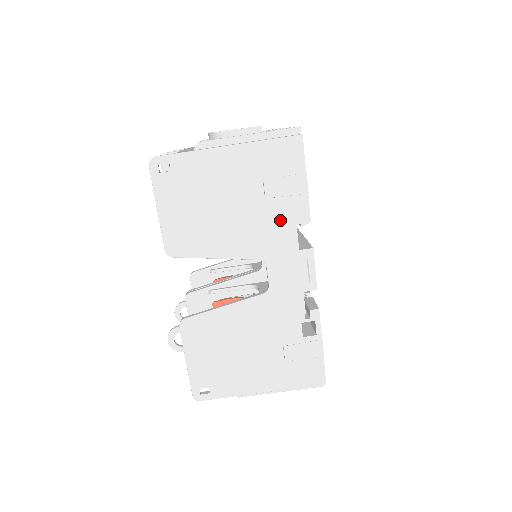
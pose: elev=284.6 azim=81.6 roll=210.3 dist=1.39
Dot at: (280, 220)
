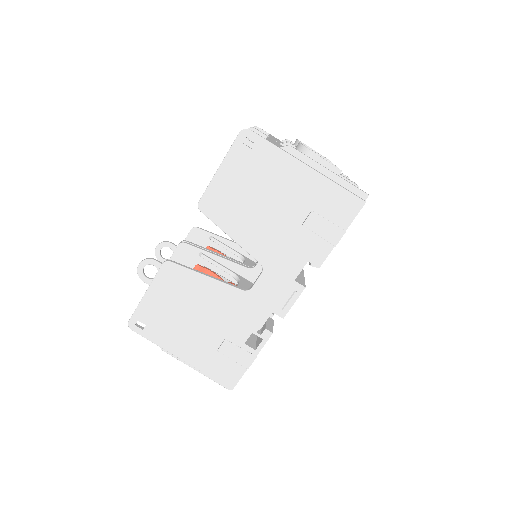
Dot at: (299, 248)
